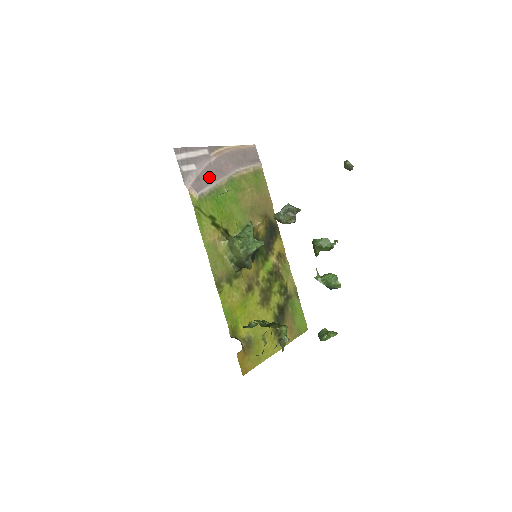
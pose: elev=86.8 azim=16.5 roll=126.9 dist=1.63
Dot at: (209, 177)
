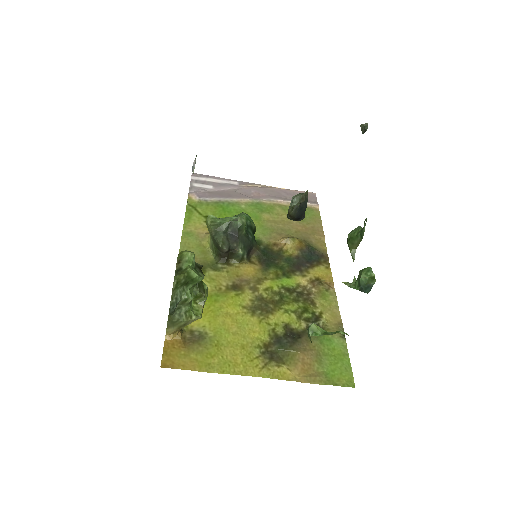
Dot at: (225, 195)
